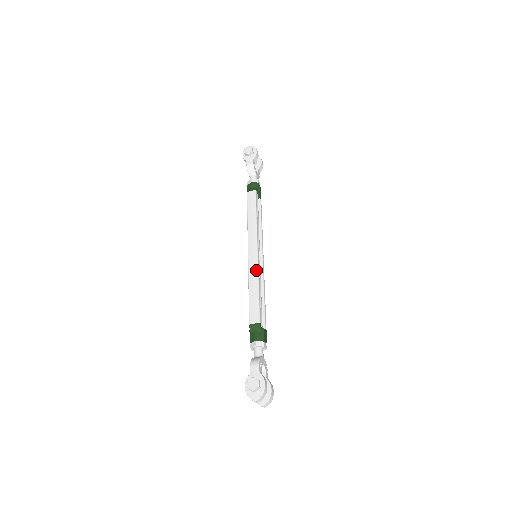
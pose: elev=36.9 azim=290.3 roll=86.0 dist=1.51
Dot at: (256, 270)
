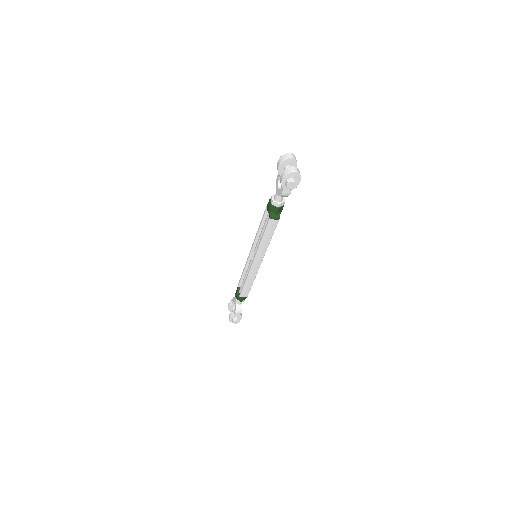
Dot at: (256, 274)
